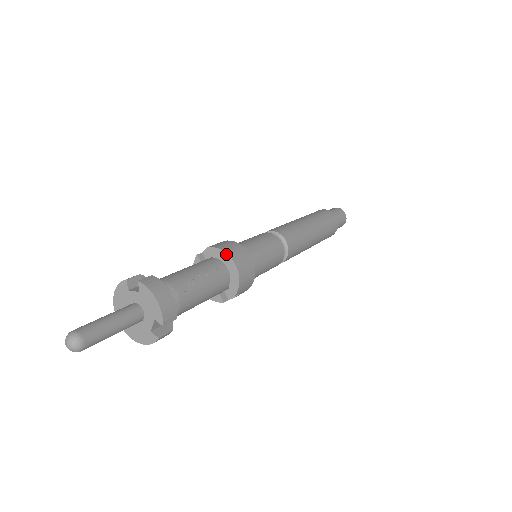
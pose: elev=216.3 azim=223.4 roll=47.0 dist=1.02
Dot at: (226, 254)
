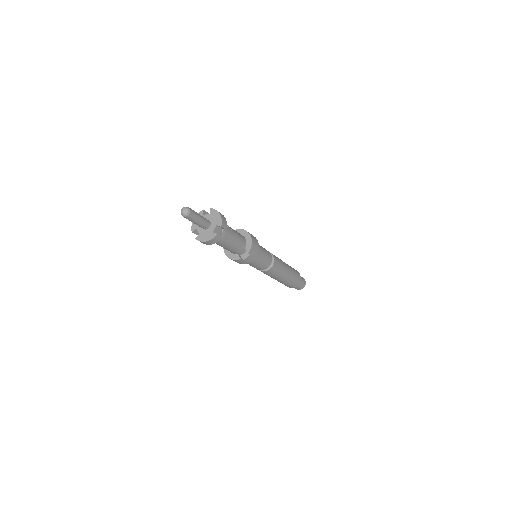
Dot at: (245, 231)
